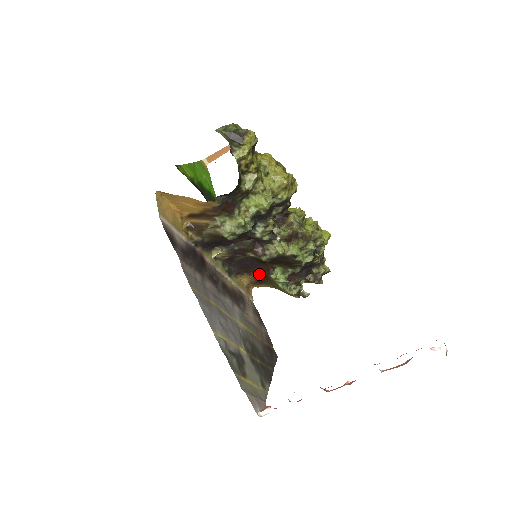
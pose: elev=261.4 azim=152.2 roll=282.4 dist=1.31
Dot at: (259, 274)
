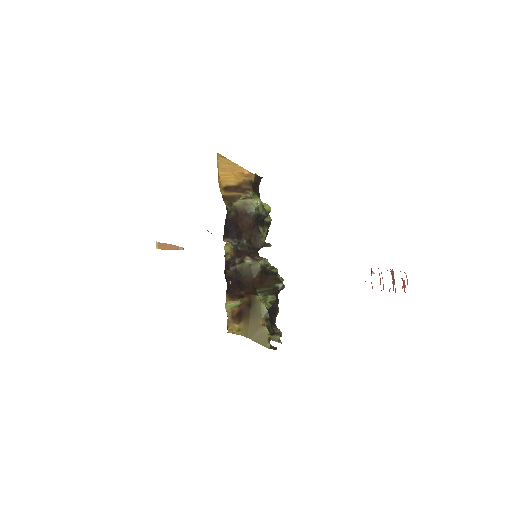
Dot at: (243, 299)
